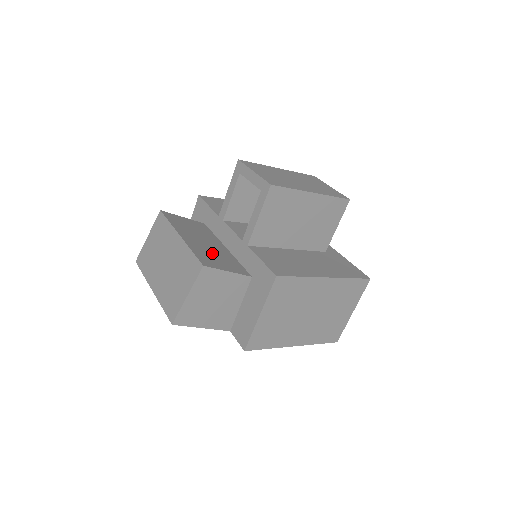
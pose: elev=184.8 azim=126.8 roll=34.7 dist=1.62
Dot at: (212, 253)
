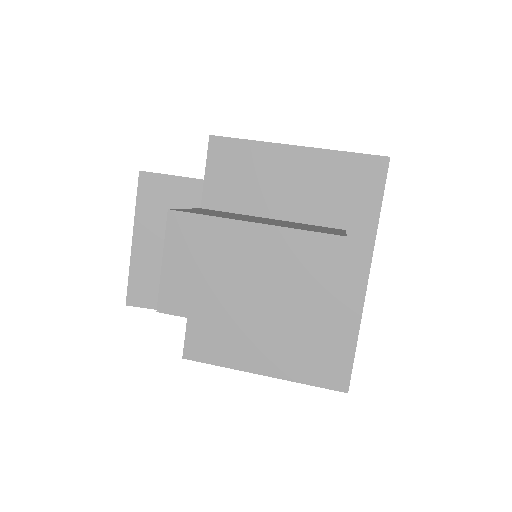
Dot at: occluded
